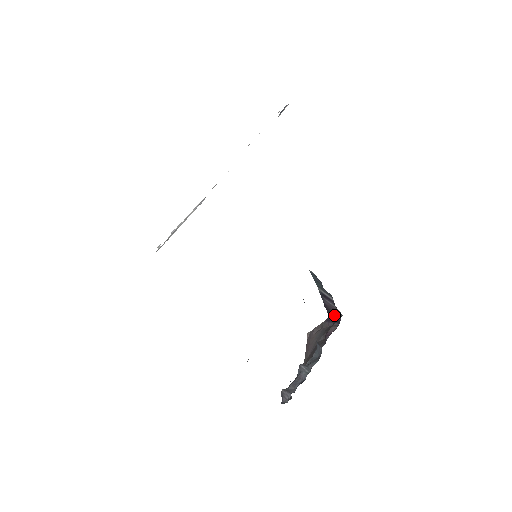
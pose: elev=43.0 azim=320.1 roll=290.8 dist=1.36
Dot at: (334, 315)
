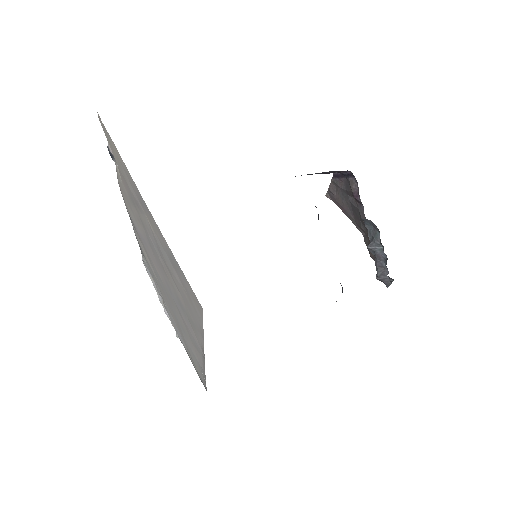
Dot at: (340, 173)
